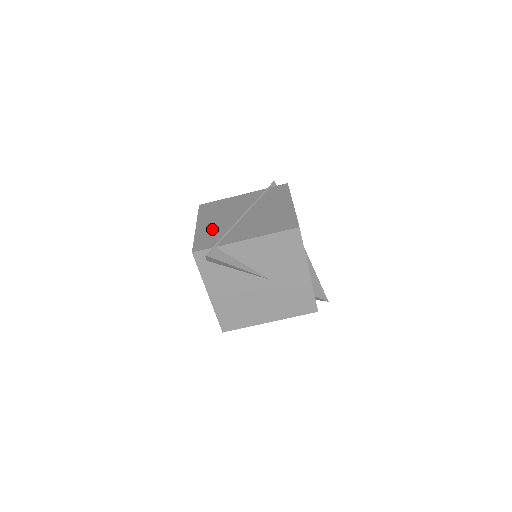
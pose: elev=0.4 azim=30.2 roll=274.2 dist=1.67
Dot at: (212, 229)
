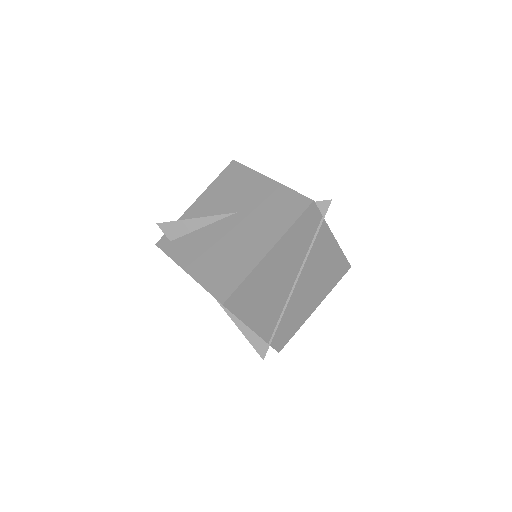
Dot at: occluded
